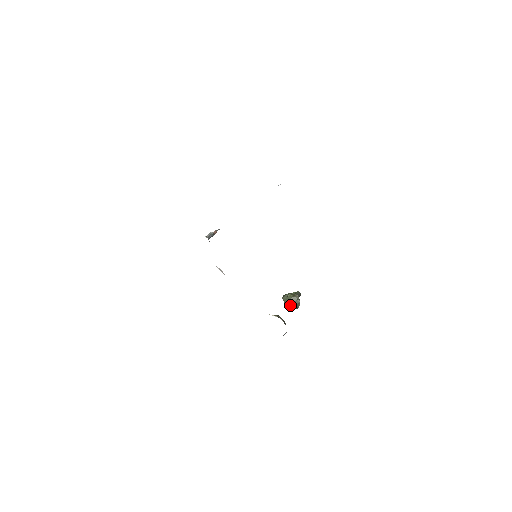
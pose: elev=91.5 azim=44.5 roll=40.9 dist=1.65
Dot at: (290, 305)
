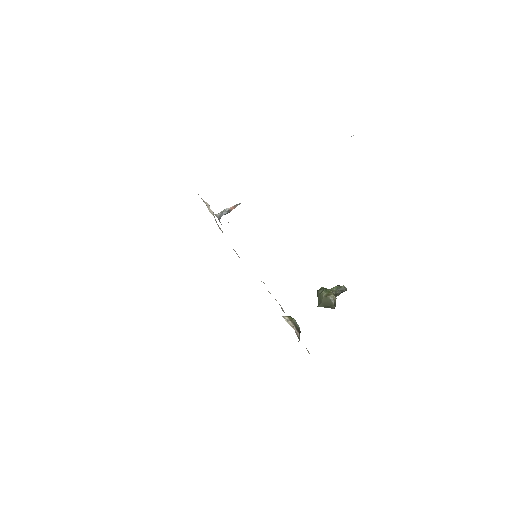
Dot at: (322, 304)
